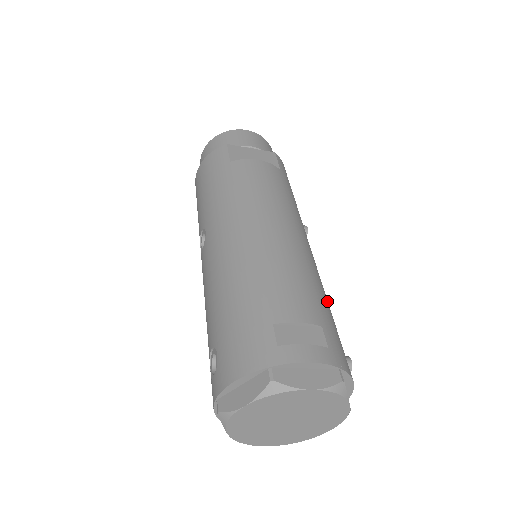
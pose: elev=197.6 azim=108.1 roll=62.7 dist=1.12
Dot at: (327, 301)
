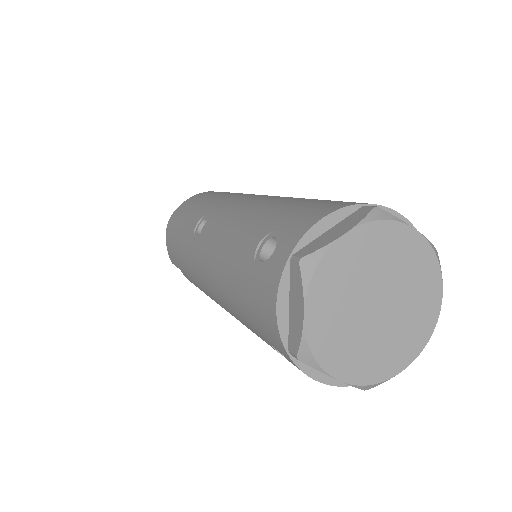
Dot at: occluded
